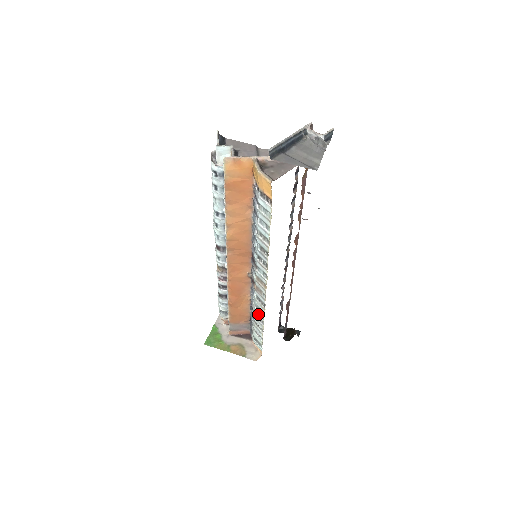
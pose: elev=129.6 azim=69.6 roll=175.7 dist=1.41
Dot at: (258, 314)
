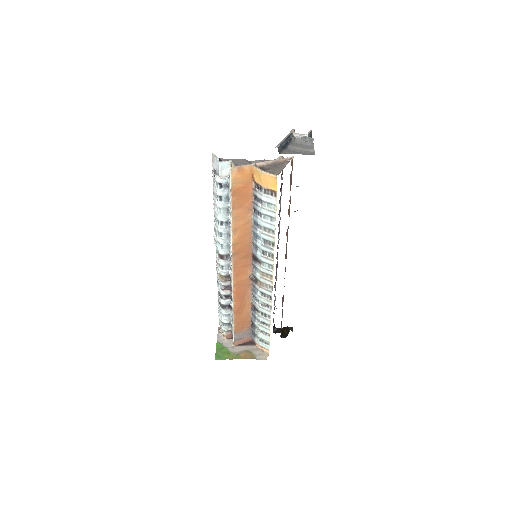
Dot at: (264, 311)
